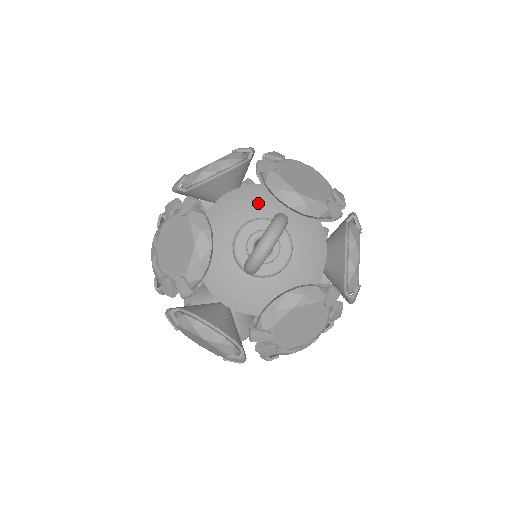
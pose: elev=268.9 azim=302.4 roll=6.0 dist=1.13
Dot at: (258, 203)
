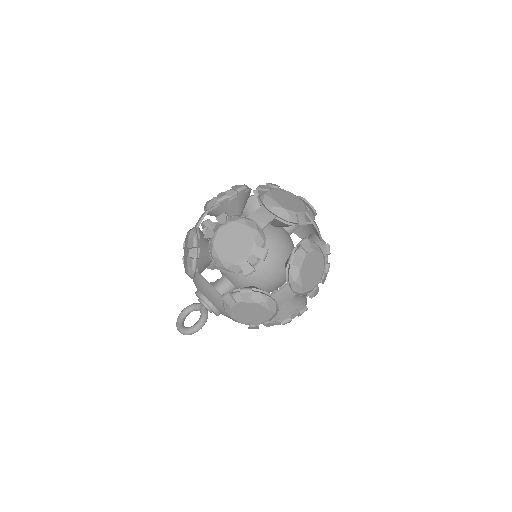
Dot at: (214, 300)
